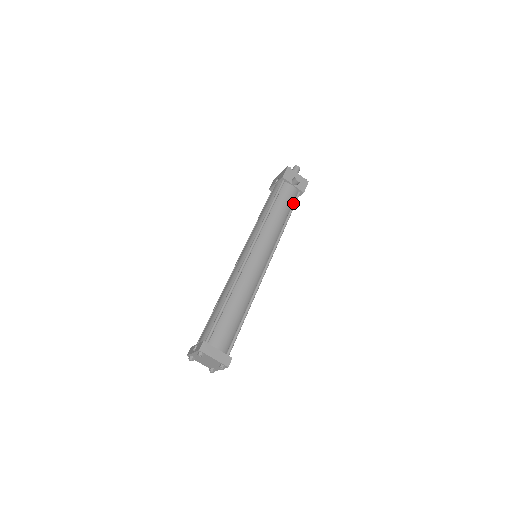
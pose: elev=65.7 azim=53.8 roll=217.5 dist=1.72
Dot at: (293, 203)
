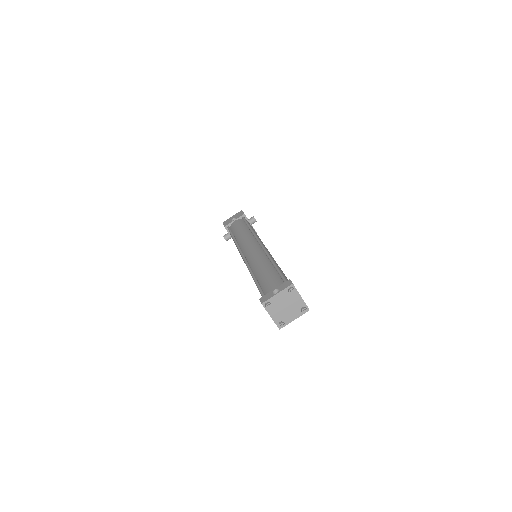
Dot at: occluded
